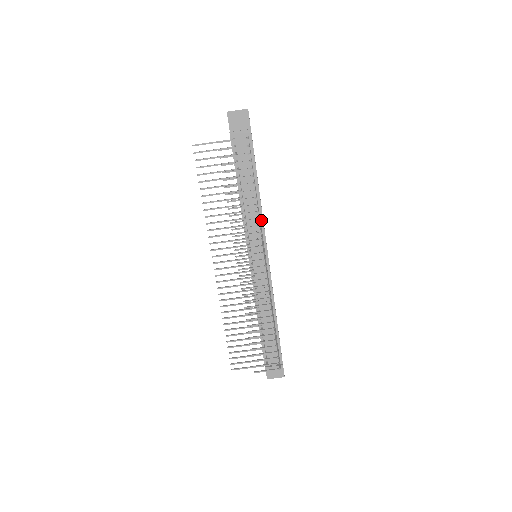
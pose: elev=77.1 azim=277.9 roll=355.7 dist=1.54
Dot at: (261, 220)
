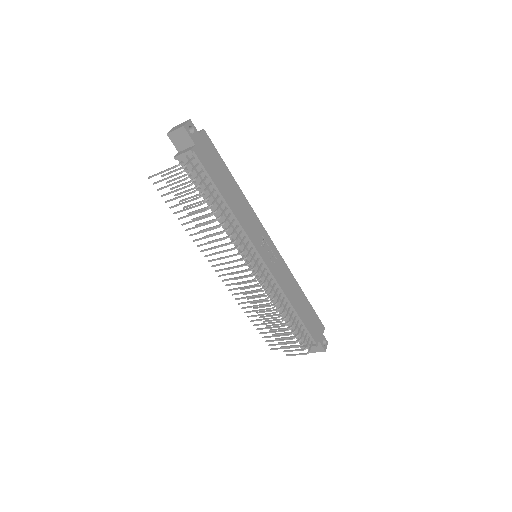
Dot at: (241, 229)
